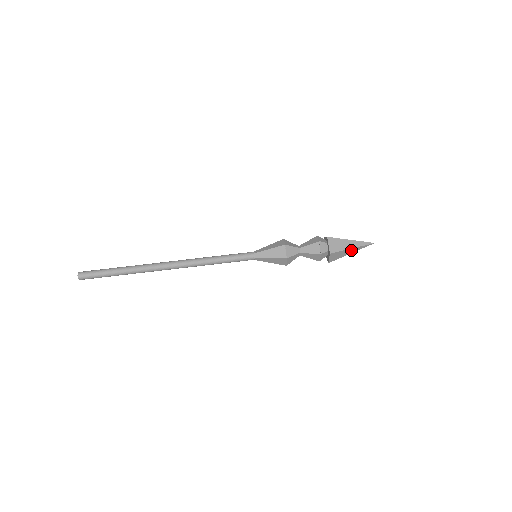
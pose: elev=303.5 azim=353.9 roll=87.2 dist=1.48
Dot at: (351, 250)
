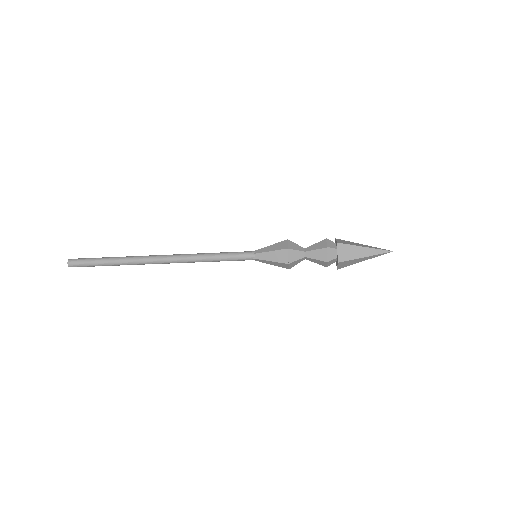
Dot at: (364, 258)
